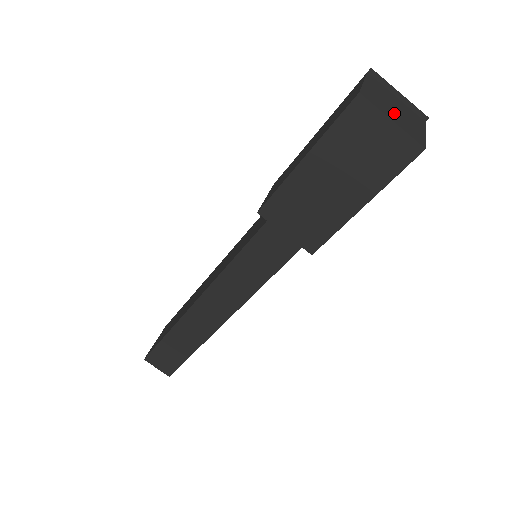
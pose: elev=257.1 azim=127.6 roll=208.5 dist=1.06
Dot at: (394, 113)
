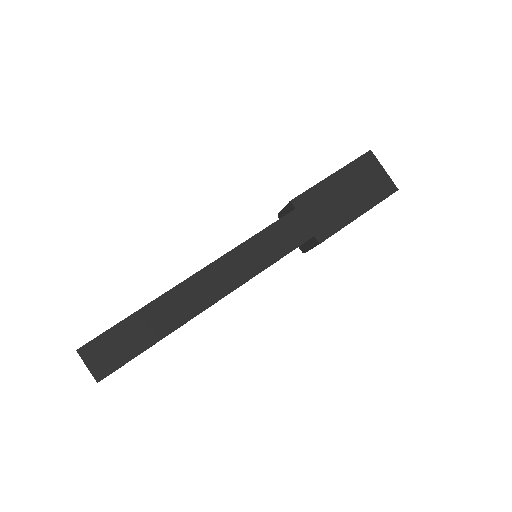
Dot at: occluded
